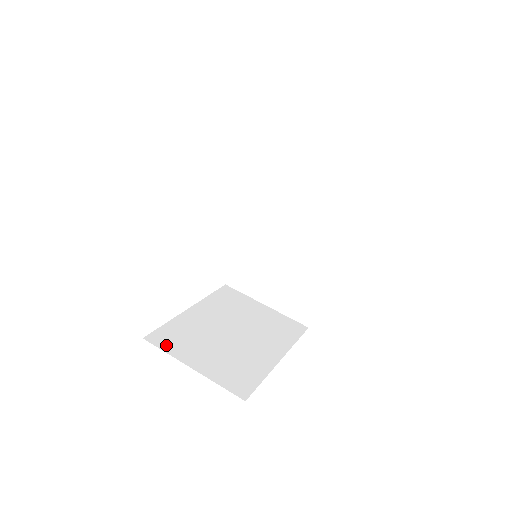
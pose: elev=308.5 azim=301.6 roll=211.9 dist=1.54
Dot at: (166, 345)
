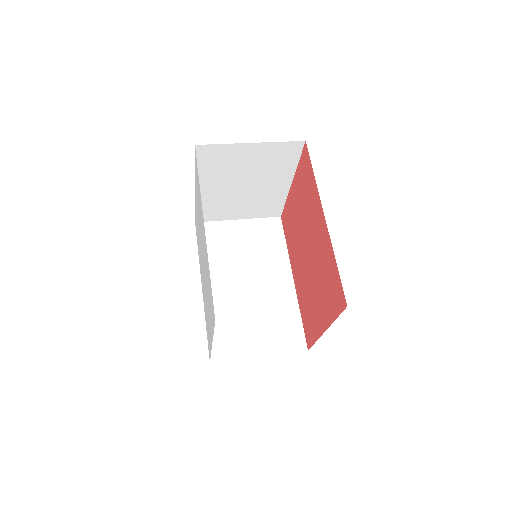
Dot at: occluded
